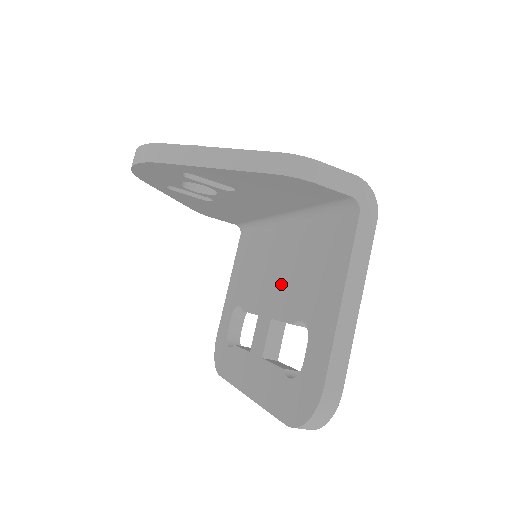
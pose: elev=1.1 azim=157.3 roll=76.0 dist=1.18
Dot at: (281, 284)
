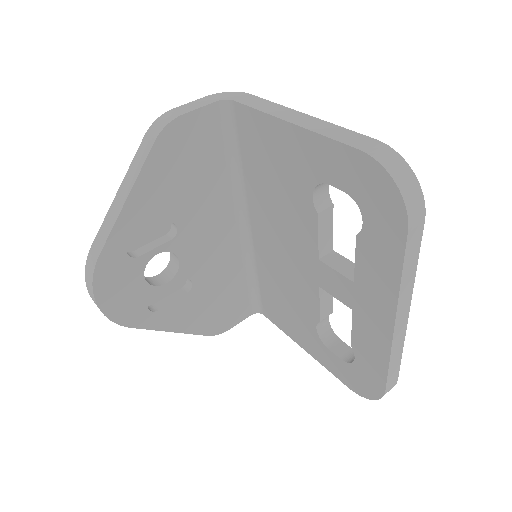
Dot at: (290, 236)
